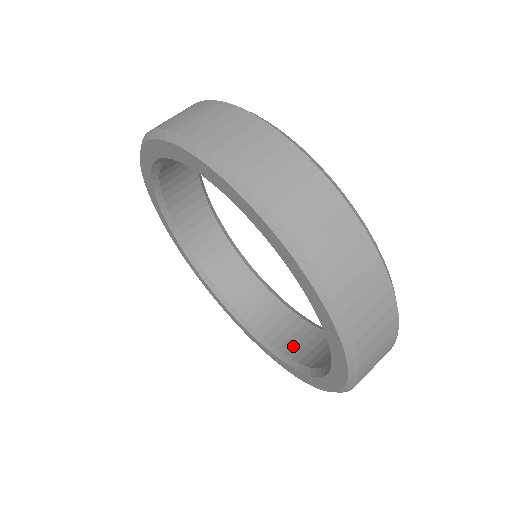
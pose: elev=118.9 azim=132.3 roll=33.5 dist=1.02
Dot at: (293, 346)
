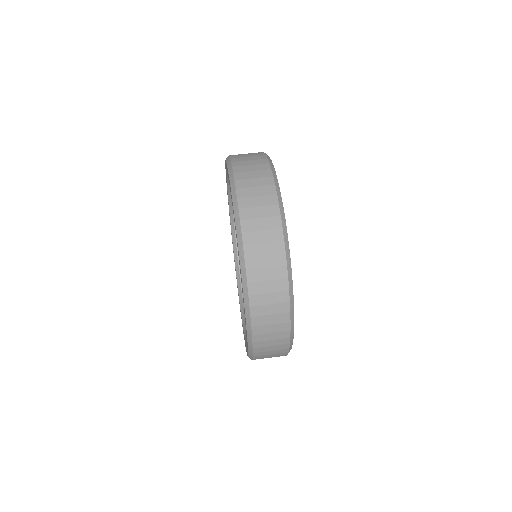
Dot at: occluded
